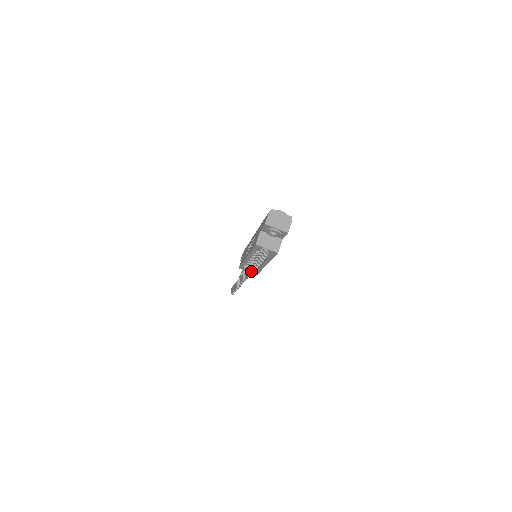
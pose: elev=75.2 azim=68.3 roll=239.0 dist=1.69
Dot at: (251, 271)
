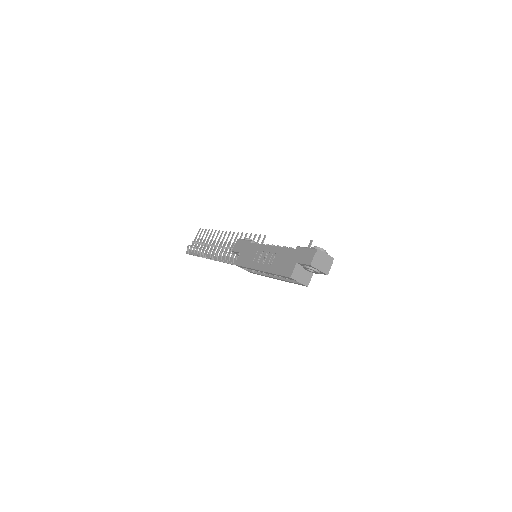
Dot at: (247, 269)
